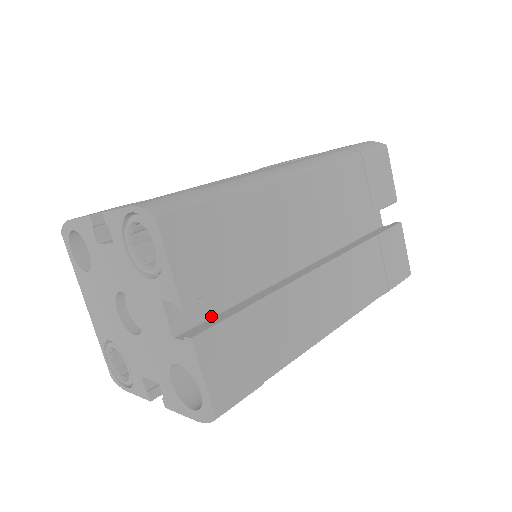
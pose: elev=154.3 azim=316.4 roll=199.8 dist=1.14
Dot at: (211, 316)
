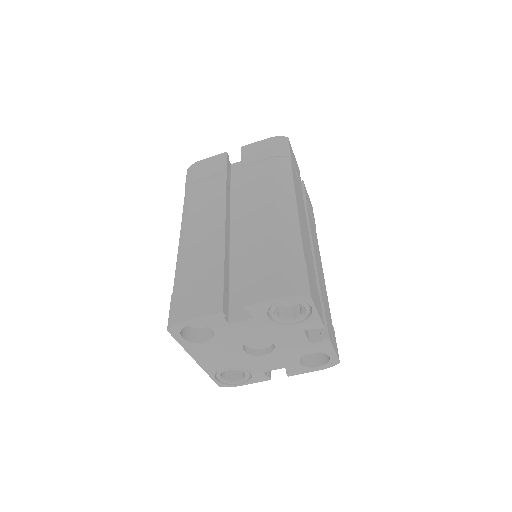
Dot at: occluded
